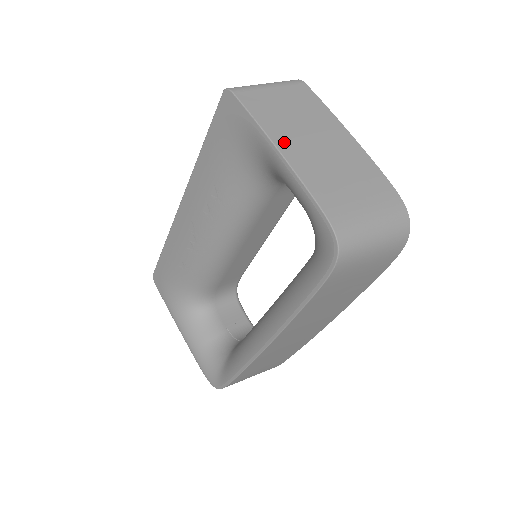
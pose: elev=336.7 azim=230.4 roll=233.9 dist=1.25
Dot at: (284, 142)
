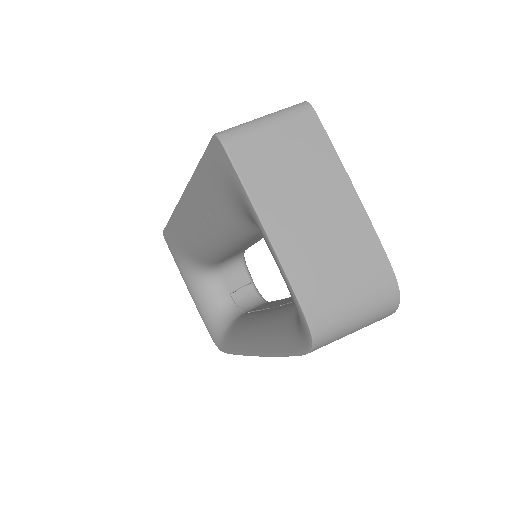
Dot at: (273, 217)
